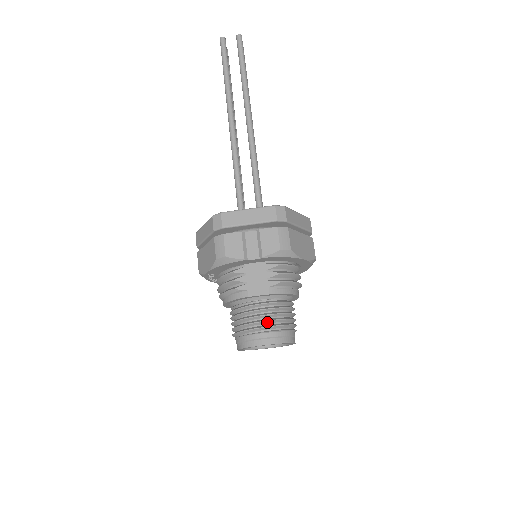
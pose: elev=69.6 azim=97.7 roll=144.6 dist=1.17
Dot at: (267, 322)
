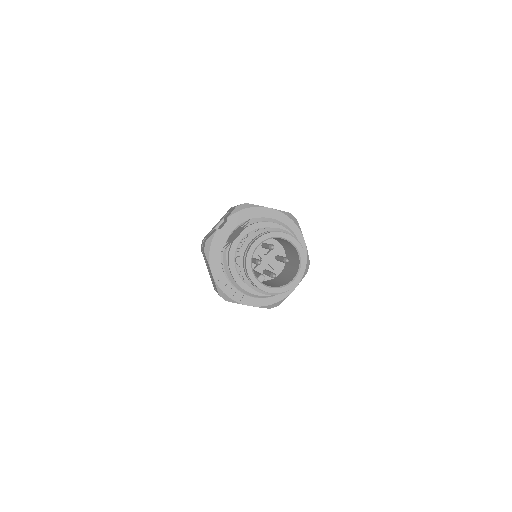
Dot at: (251, 237)
